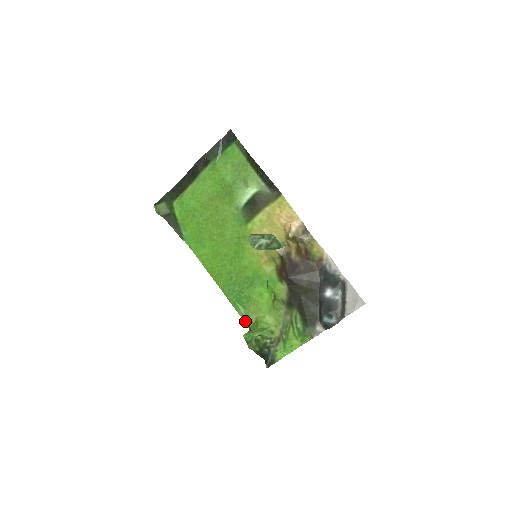
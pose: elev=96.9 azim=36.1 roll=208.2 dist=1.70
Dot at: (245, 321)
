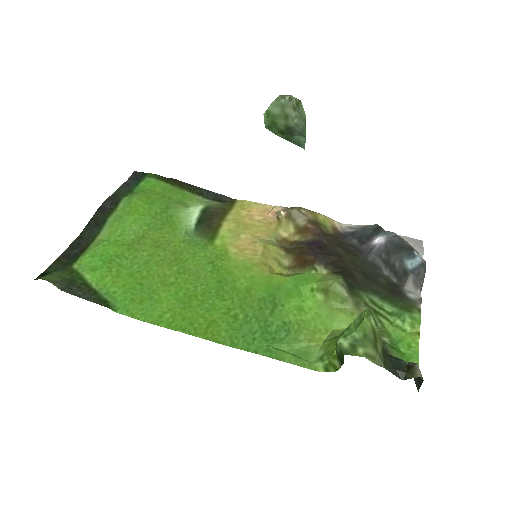
Dot at: (308, 367)
